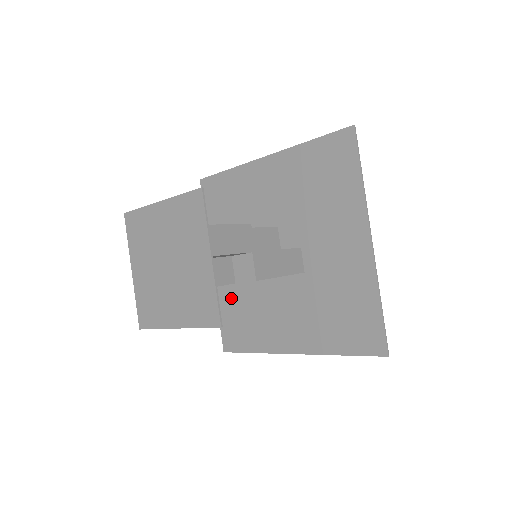
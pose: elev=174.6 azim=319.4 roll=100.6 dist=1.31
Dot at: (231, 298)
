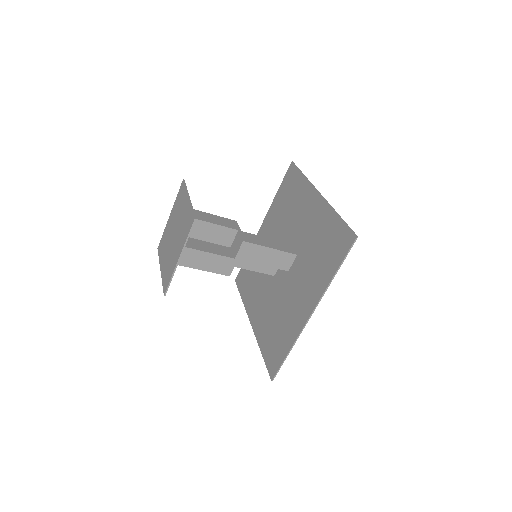
Dot at: (266, 330)
